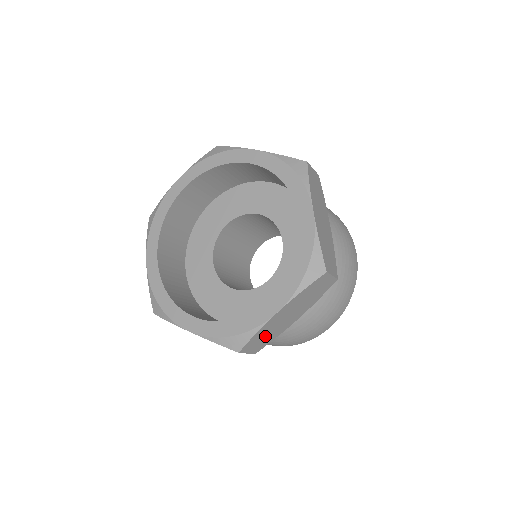
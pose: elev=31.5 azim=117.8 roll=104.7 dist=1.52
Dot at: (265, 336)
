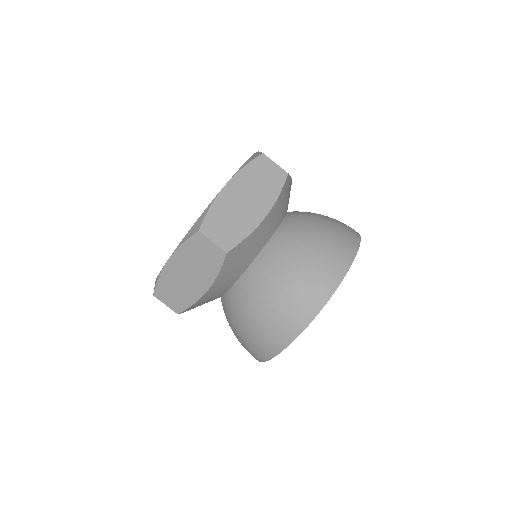
Dot at: (175, 292)
